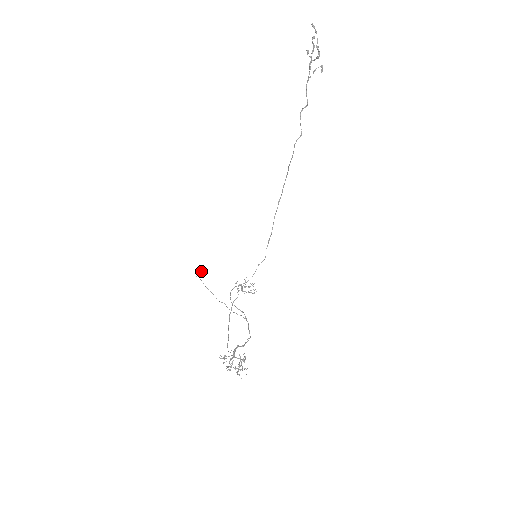
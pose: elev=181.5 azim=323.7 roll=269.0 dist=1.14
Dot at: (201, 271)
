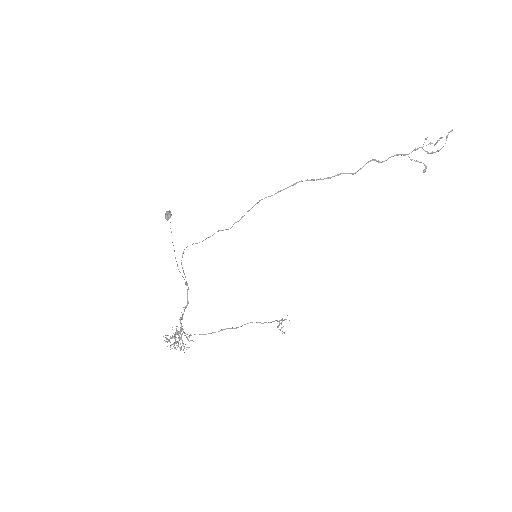
Dot at: occluded
